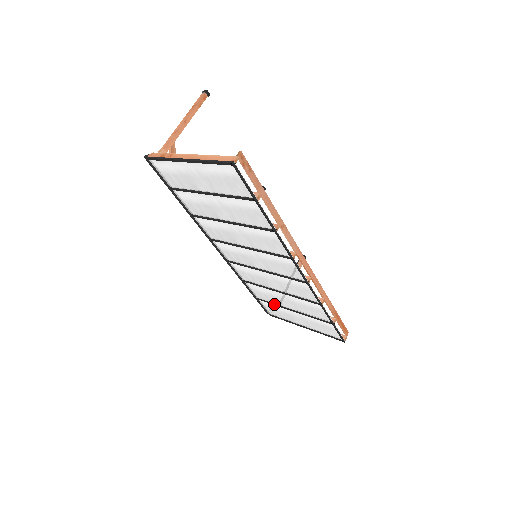
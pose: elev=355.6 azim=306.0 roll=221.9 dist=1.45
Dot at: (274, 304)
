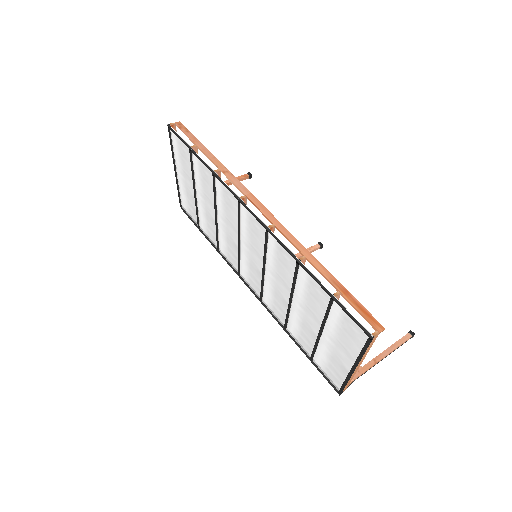
Dot at: (314, 345)
